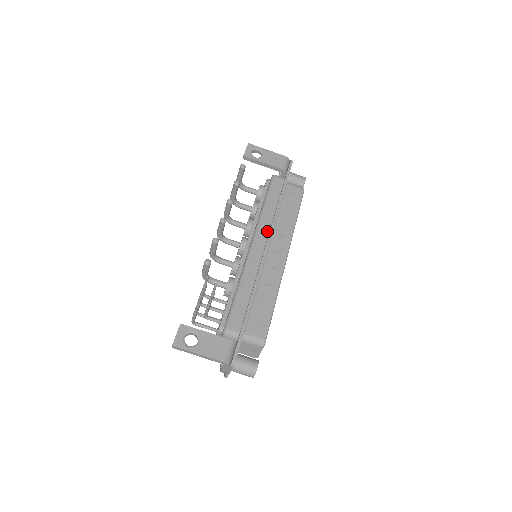
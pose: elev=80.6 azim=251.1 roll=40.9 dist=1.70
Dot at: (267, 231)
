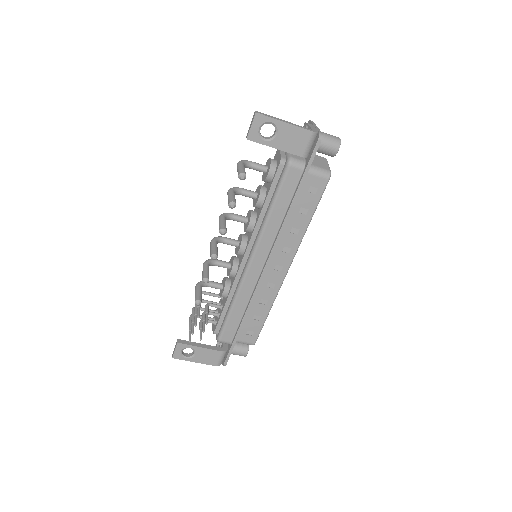
Dot at: (269, 247)
